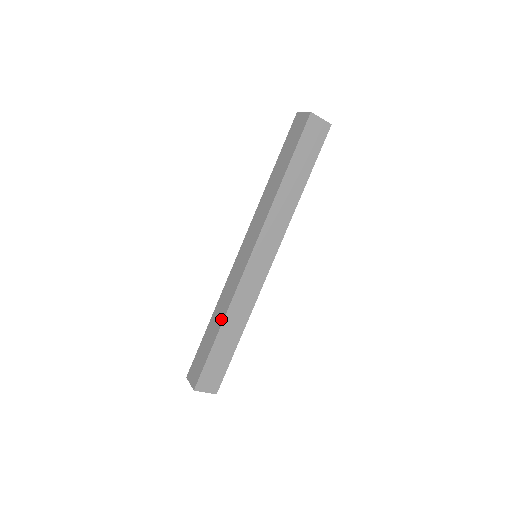
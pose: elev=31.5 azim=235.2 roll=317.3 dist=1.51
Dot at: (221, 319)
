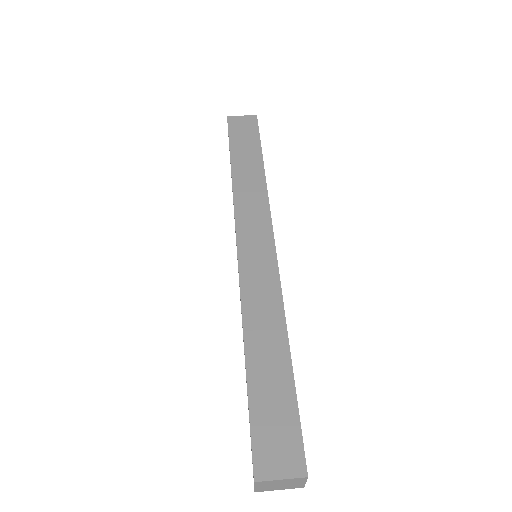
Dot at: (281, 335)
